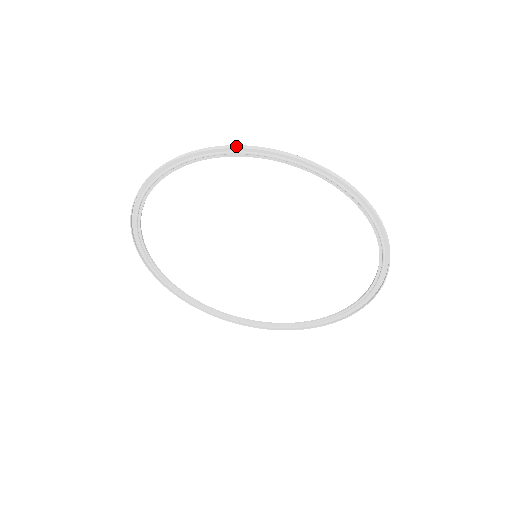
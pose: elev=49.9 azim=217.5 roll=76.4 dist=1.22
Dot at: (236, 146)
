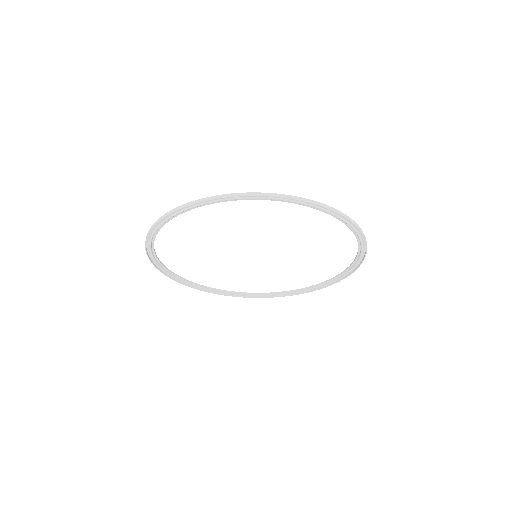
Dot at: (168, 213)
